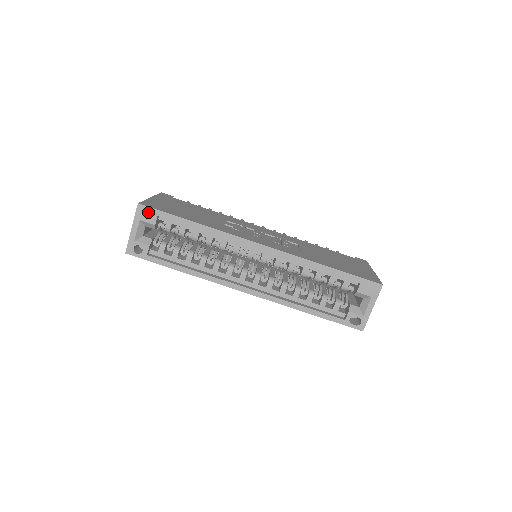
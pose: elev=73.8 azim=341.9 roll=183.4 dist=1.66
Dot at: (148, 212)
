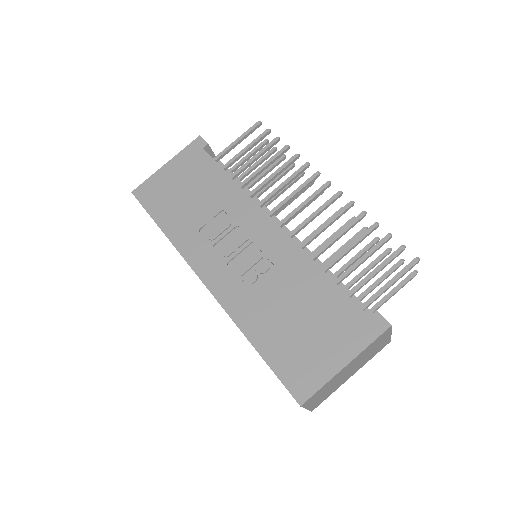
Dot at: occluded
